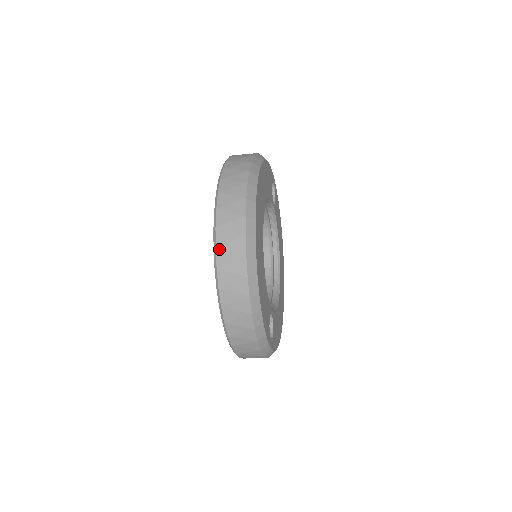
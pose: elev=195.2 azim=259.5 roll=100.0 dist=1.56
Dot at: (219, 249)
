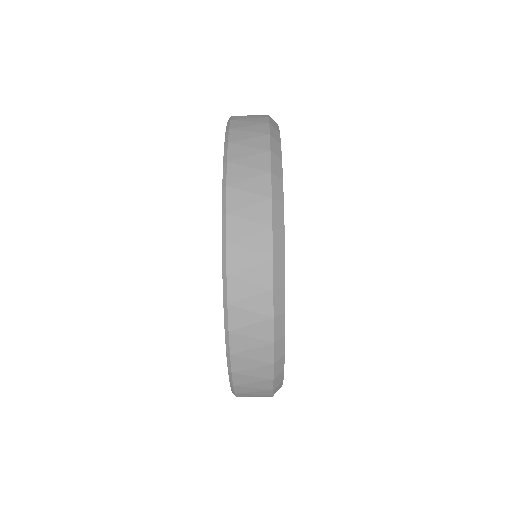
Dot at: (236, 116)
